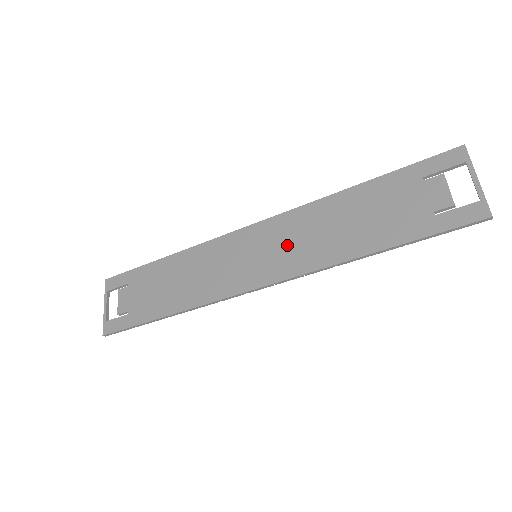
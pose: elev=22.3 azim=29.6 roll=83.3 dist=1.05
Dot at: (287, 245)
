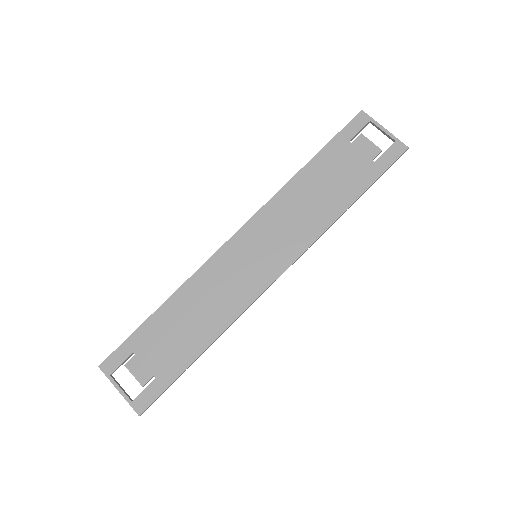
Dot at: (279, 234)
